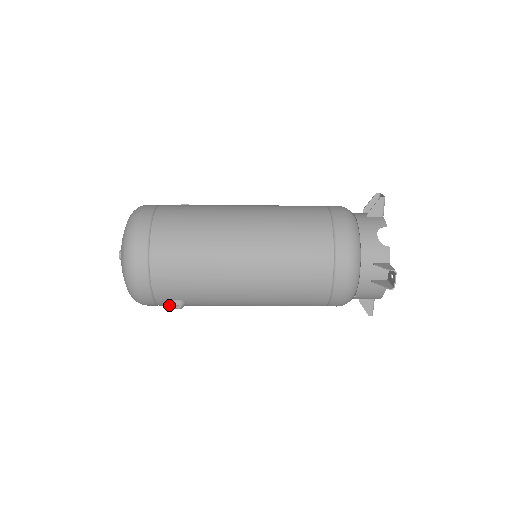
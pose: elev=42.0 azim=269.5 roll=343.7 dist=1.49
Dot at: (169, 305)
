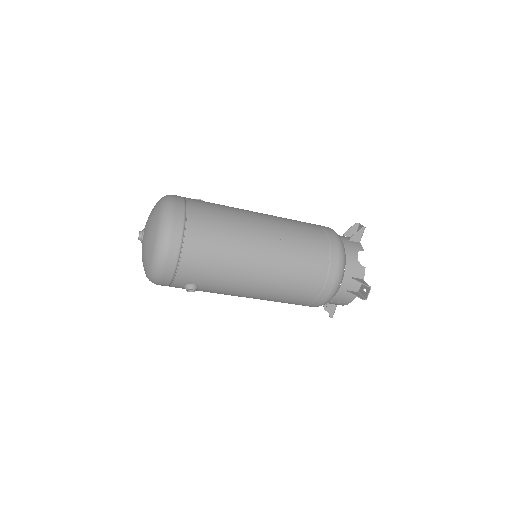
Dot at: (179, 287)
